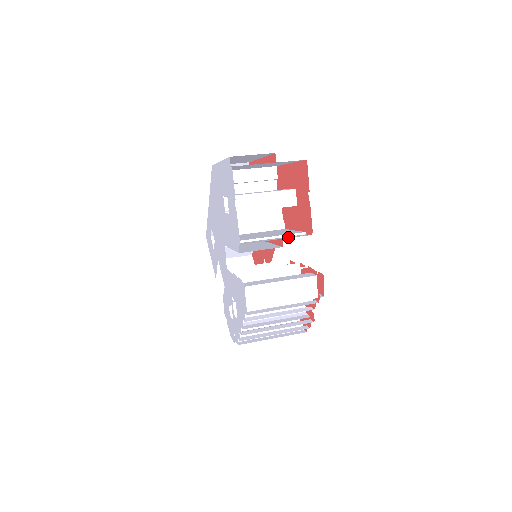
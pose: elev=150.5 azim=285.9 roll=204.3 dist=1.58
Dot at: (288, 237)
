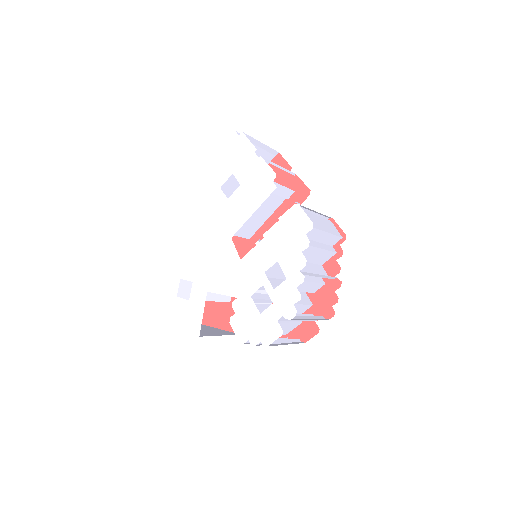
Dot at: occluded
